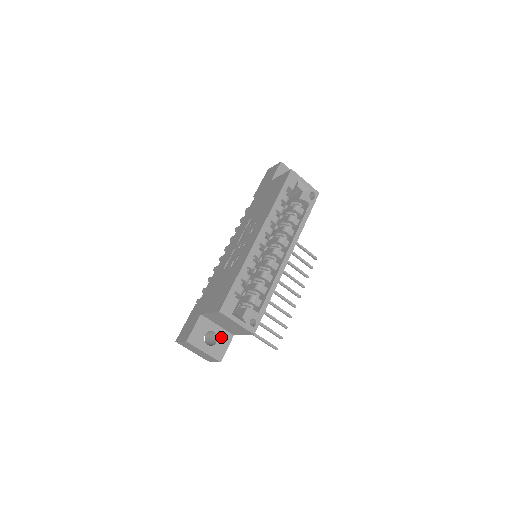
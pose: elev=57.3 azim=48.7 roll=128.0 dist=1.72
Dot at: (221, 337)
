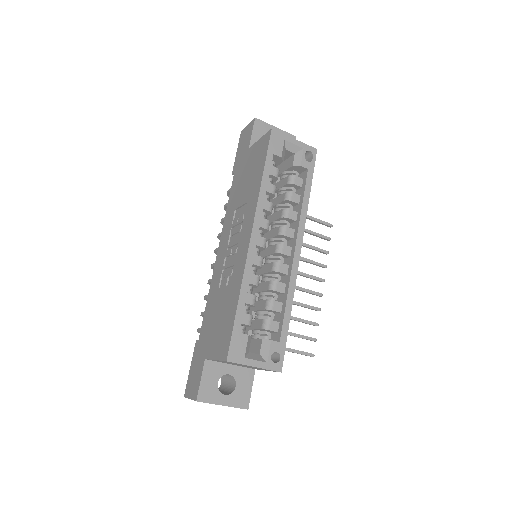
Dot at: (240, 378)
